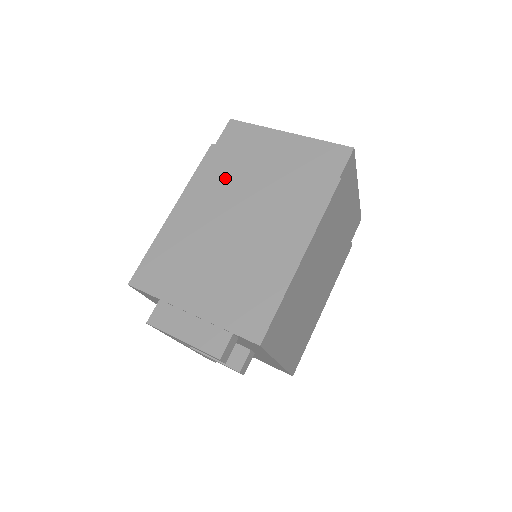
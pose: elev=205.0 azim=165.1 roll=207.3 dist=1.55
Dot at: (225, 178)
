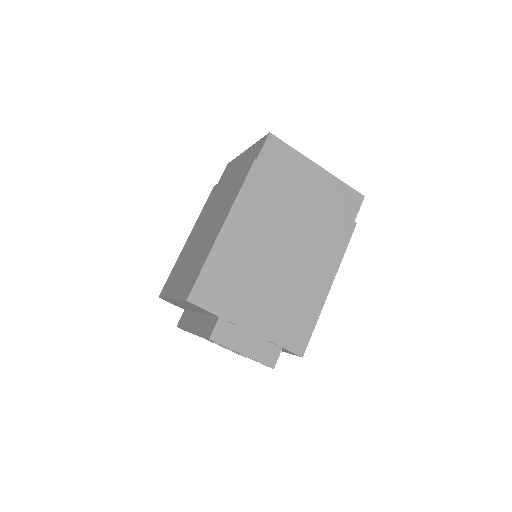
Dot at: (270, 202)
